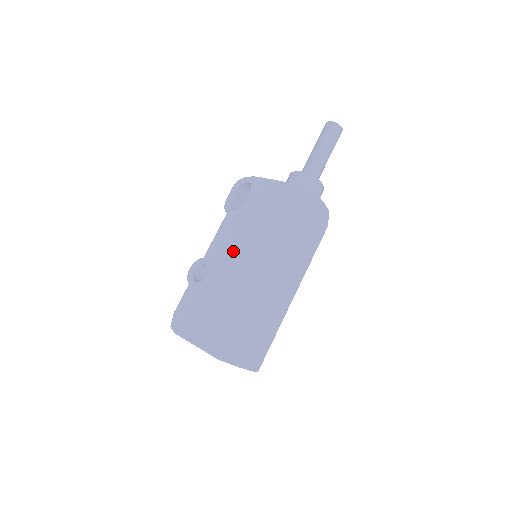
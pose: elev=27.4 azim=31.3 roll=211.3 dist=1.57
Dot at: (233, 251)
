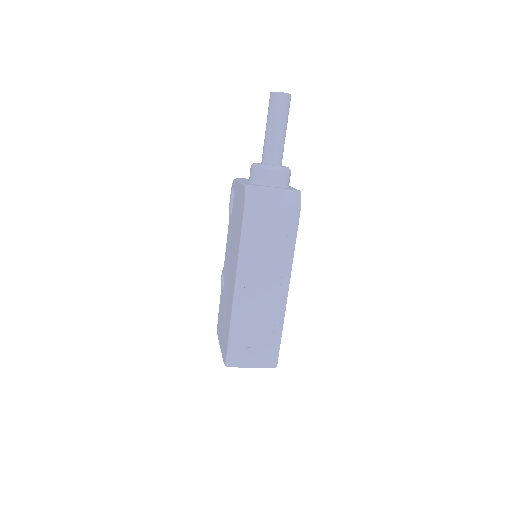
Dot at: (229, 260)
